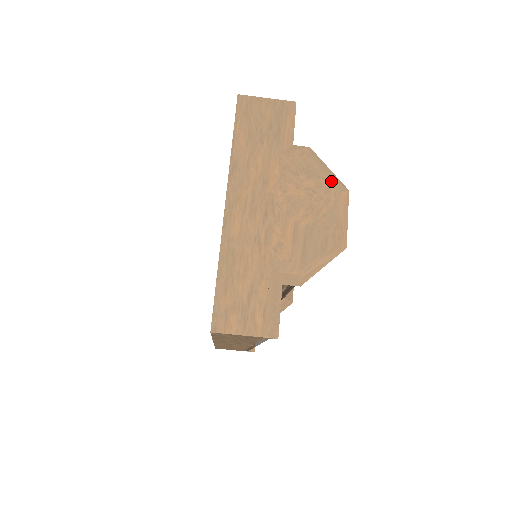
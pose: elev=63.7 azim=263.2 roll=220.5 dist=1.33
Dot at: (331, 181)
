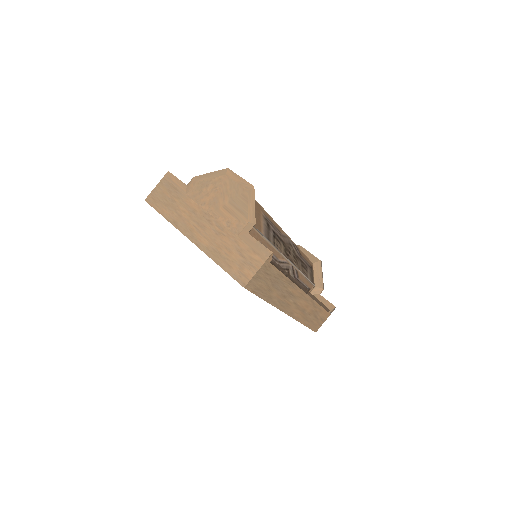
Dot at: (217, 175)
